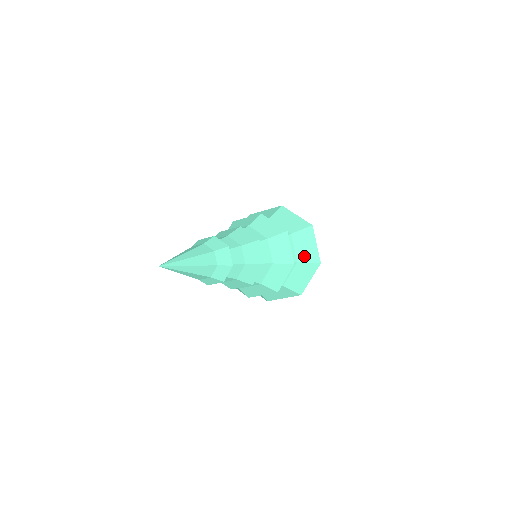
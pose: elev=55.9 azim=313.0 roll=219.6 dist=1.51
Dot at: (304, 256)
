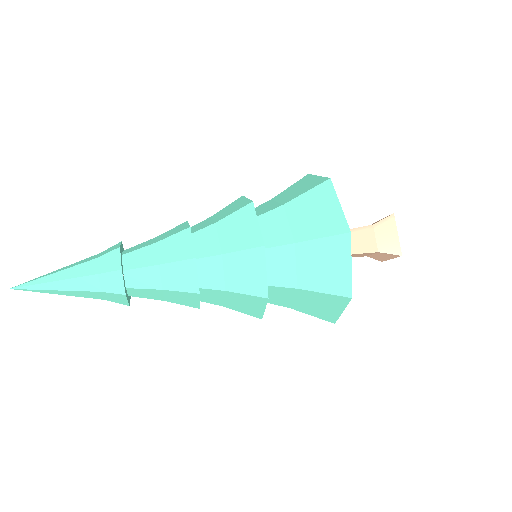
Dot at: (296, 195)
